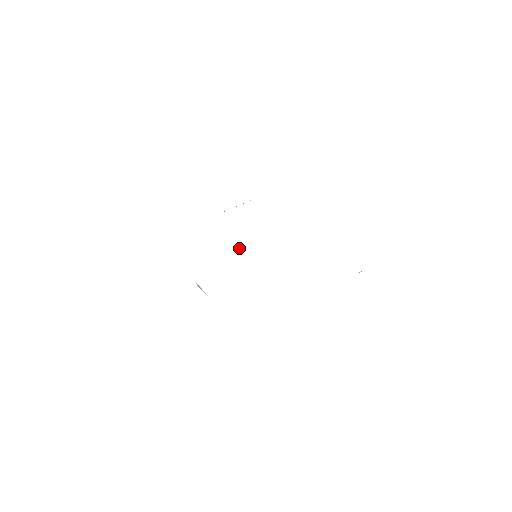
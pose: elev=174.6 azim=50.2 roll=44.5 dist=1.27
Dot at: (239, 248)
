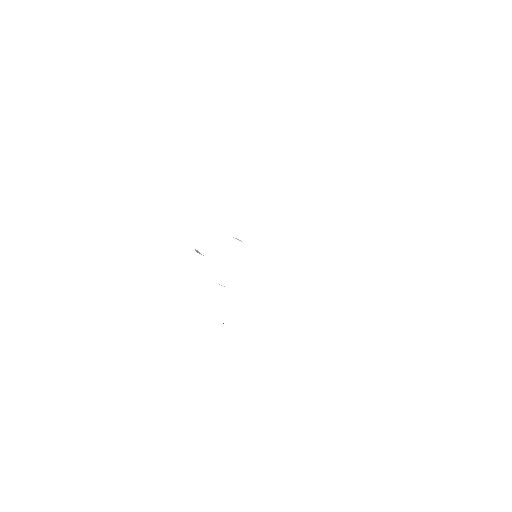
Dot at: occluded
